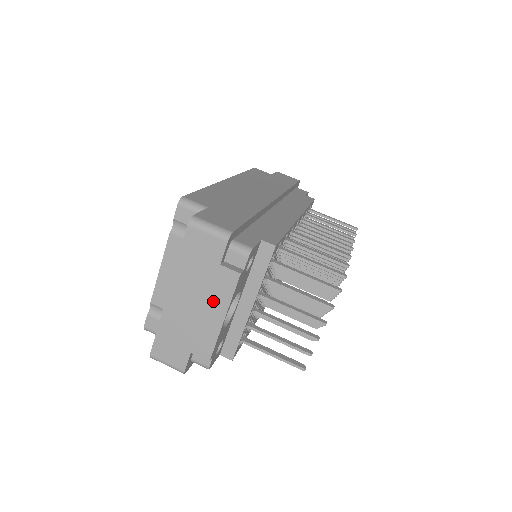
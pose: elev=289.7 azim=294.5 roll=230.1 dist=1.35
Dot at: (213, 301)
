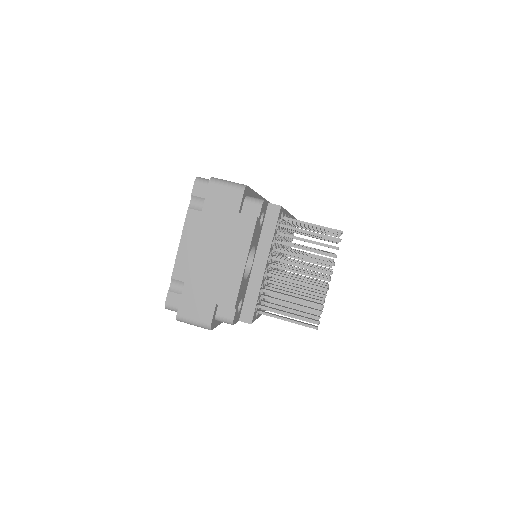
Dot at: (234, 248)
